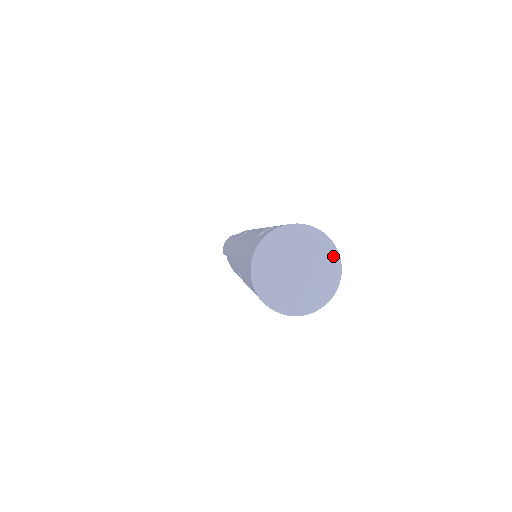
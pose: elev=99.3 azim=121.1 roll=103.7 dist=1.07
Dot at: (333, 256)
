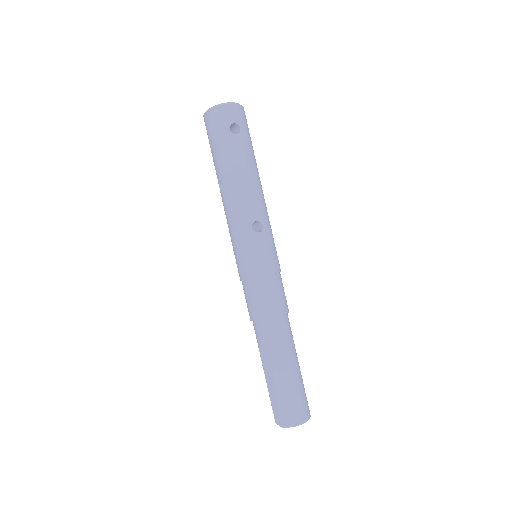
Dot at: occluded
